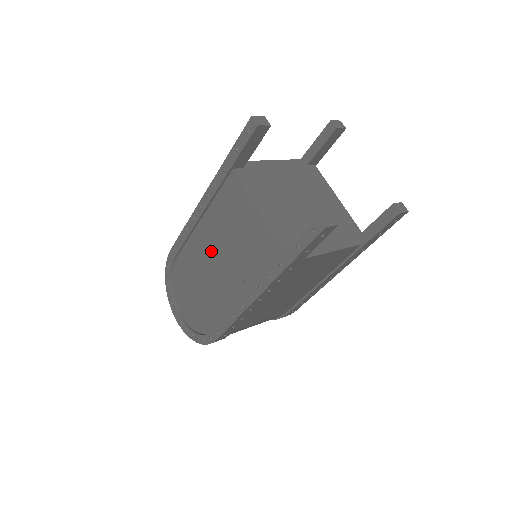
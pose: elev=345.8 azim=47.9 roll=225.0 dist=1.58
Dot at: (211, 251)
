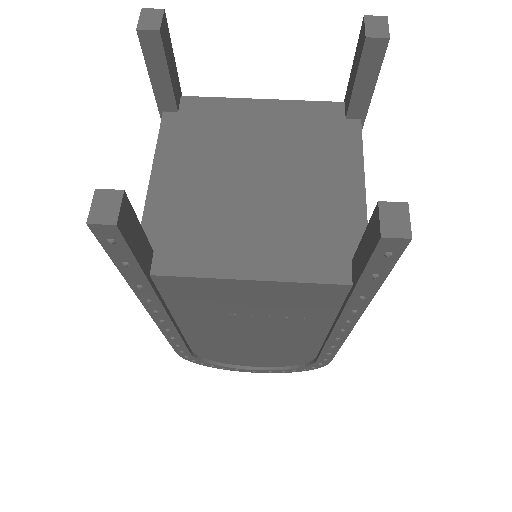
Dot at: (230, 331)
